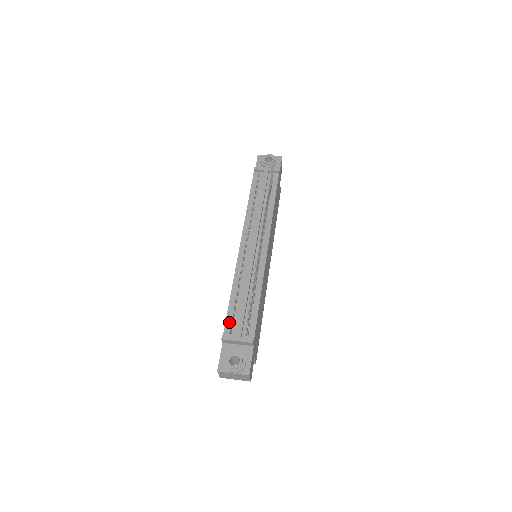
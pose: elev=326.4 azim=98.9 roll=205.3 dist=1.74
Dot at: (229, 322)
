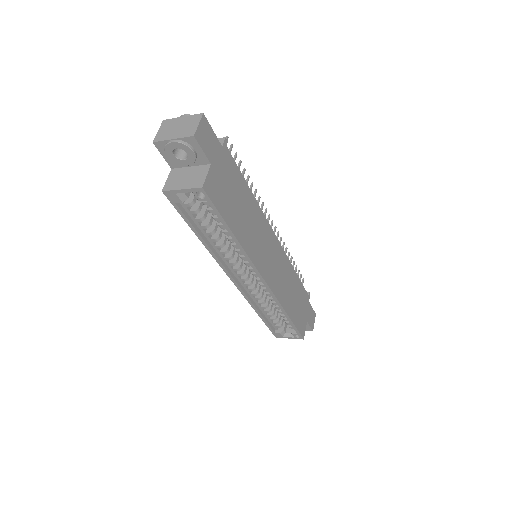
Dot at: occluded
